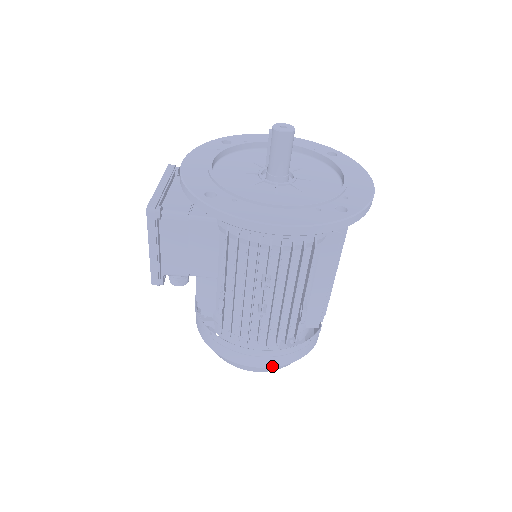
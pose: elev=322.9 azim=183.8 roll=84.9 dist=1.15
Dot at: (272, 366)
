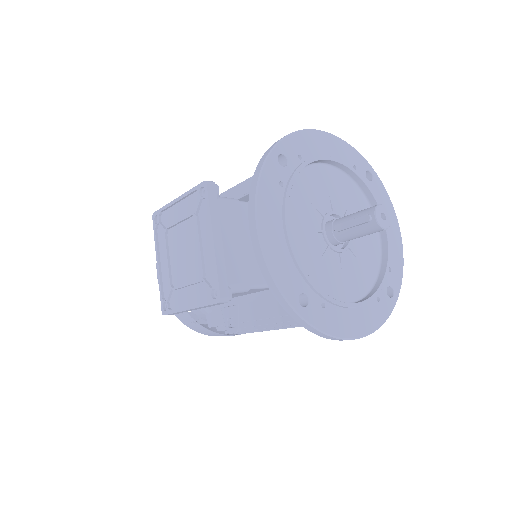
Dot at: occluded
